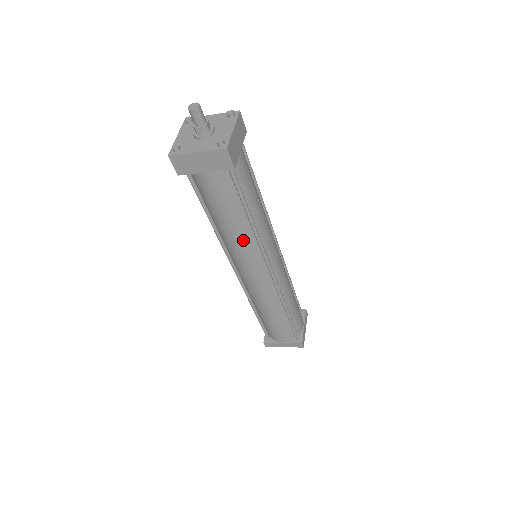
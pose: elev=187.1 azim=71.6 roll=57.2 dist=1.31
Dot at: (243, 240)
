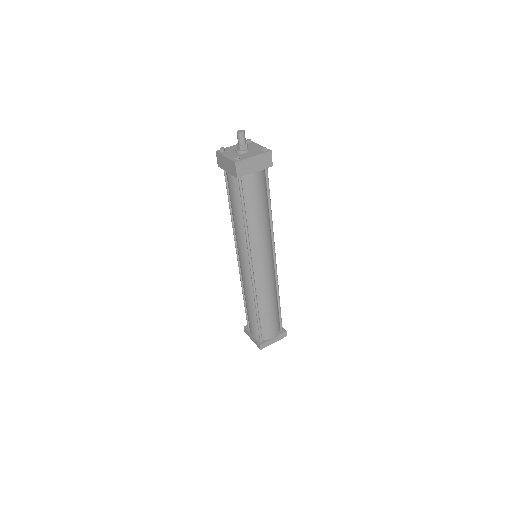
Dot at: (239, 232)
